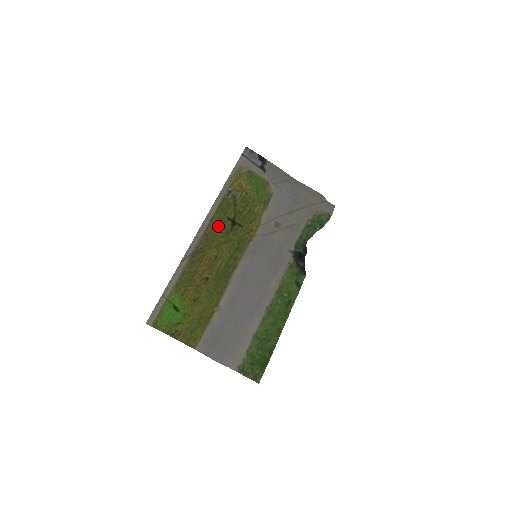
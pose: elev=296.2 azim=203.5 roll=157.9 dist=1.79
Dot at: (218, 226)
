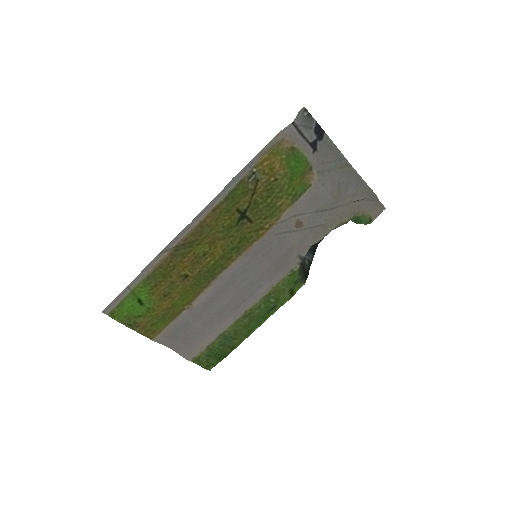
Dot at: (221, 218)
